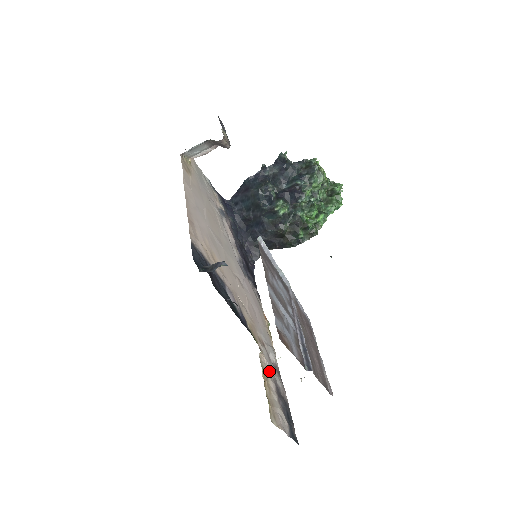
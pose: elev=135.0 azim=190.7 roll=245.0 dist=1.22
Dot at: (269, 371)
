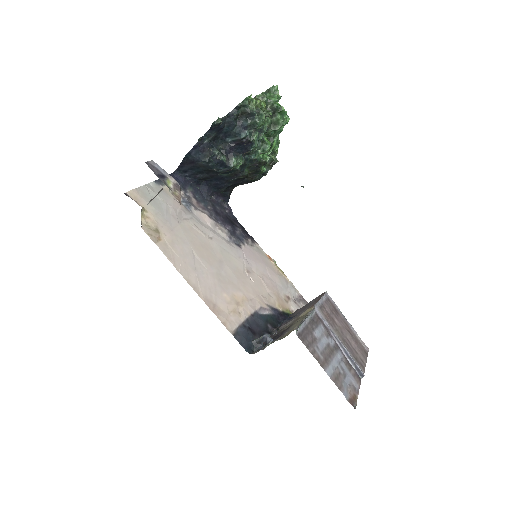
Dot at: occluded
